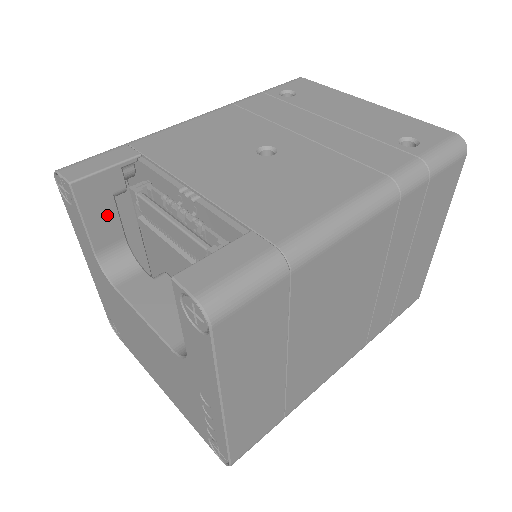
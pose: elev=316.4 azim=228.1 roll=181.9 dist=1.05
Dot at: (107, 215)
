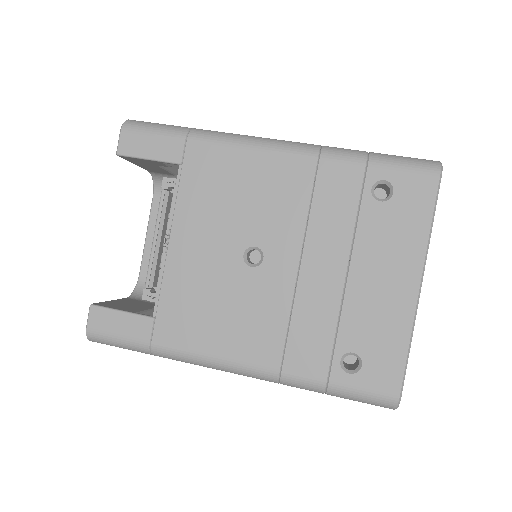
Dot at: (155, 167)
